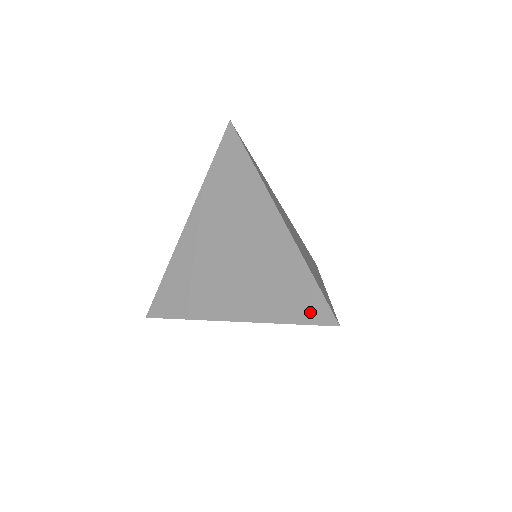
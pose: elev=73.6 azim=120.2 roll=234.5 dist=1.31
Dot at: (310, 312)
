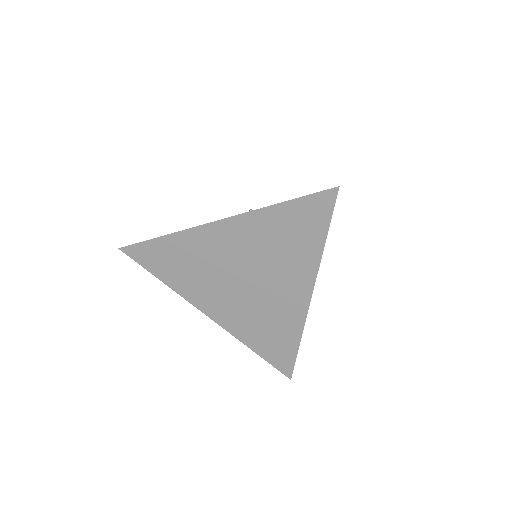
Dot at: (278, 361)
